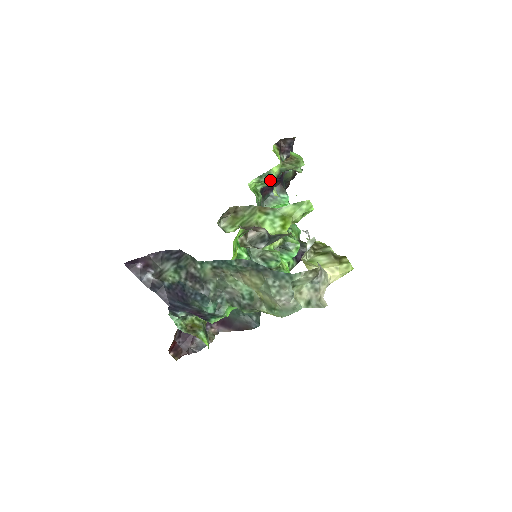
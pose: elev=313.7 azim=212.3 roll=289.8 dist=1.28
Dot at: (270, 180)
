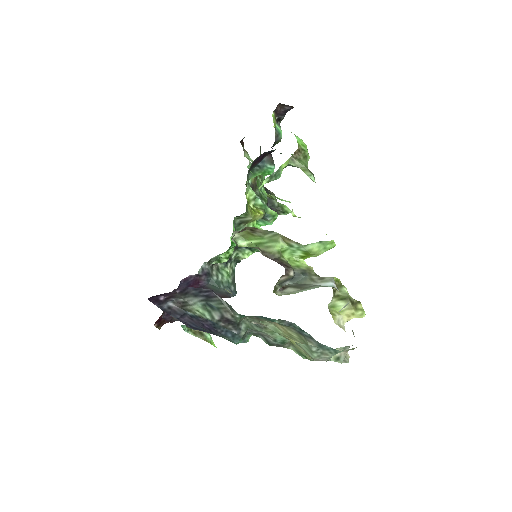
Dot at: (278, 178)
